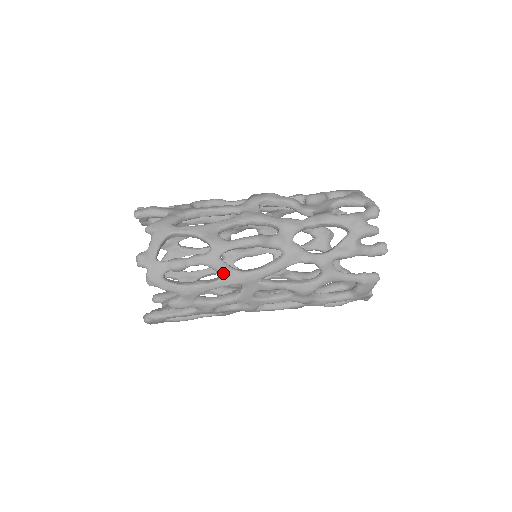
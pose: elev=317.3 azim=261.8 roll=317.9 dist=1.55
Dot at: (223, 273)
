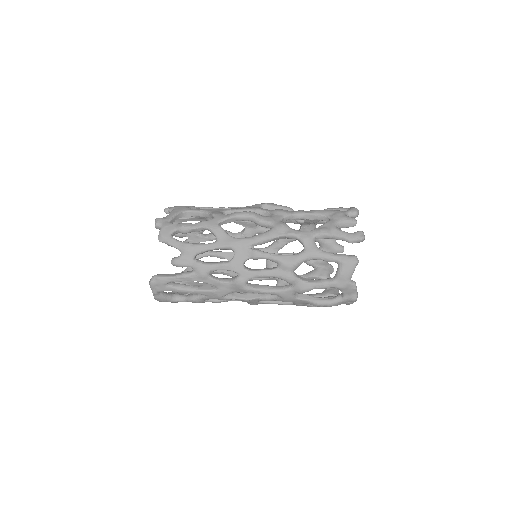
Dot at: (219, 236)
